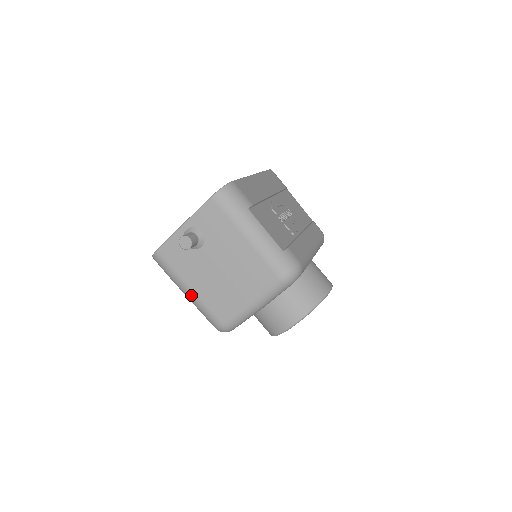
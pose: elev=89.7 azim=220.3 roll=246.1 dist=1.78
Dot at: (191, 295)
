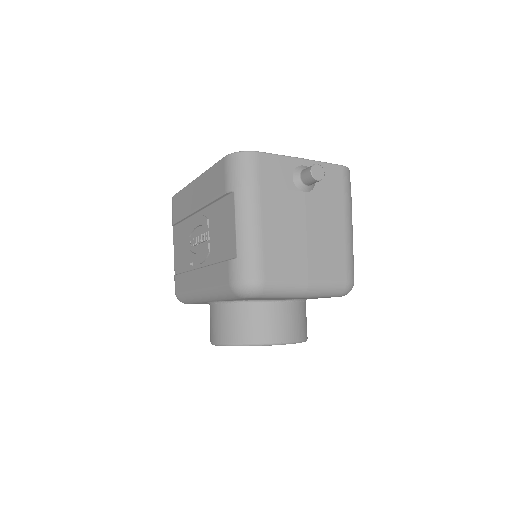
Dot at: (255, 223)
